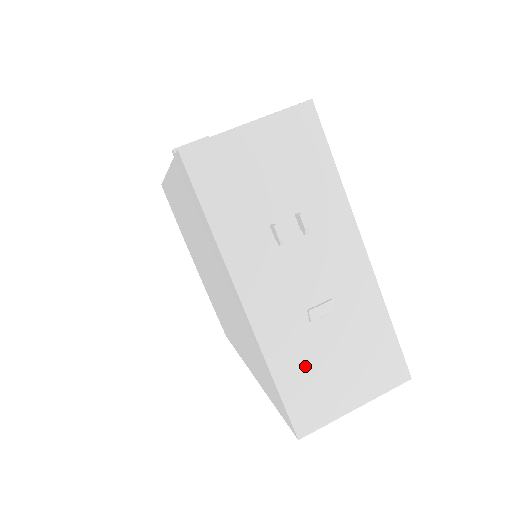
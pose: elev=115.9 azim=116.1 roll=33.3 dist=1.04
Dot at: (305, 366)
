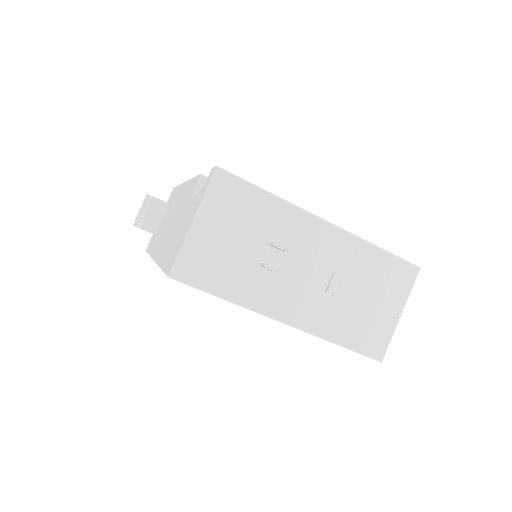
Dot at: (351, 321)
